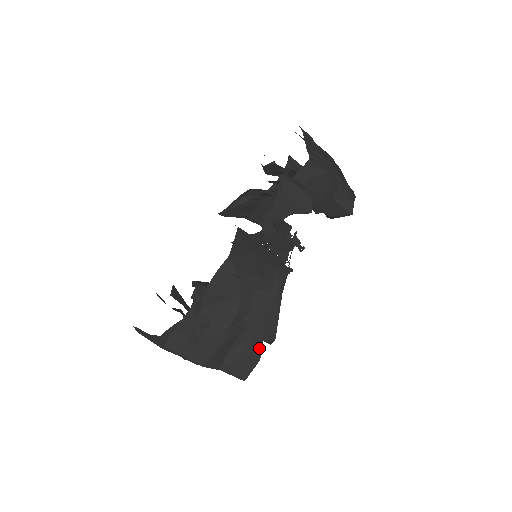
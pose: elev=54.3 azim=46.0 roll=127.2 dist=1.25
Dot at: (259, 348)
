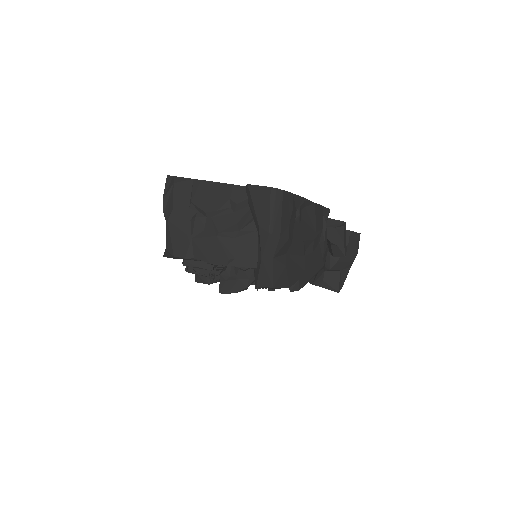
Dot at: (295, 280)
